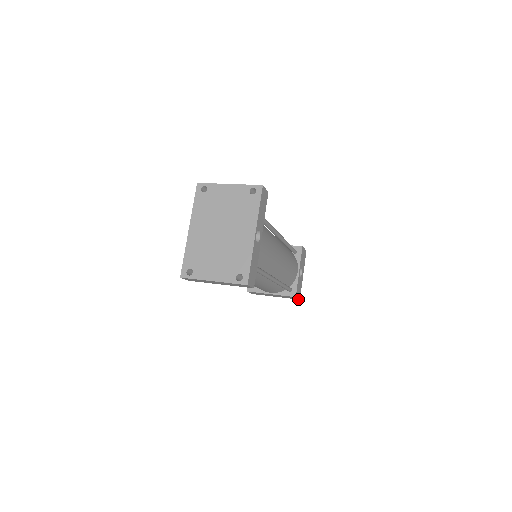
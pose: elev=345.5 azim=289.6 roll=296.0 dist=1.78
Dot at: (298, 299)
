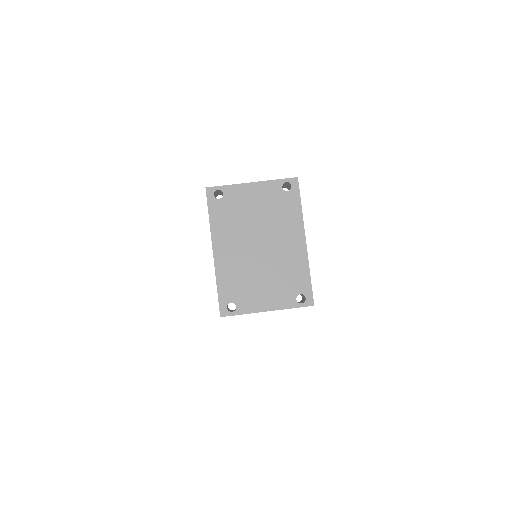
Dot at: occluded
